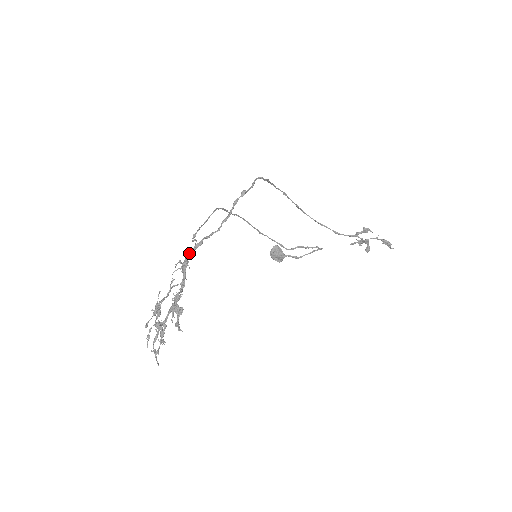
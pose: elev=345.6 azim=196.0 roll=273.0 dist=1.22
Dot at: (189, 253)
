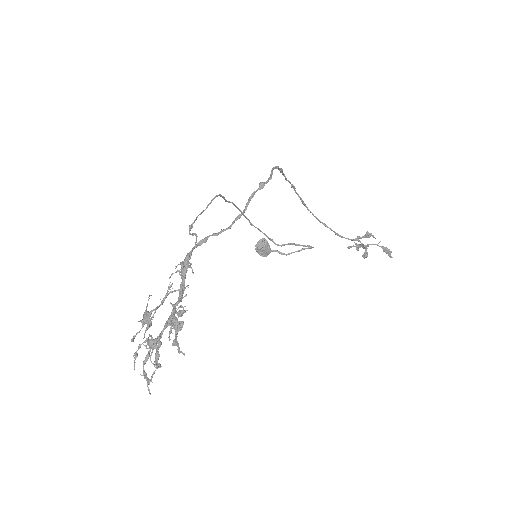
Dot at: (191, 252)
